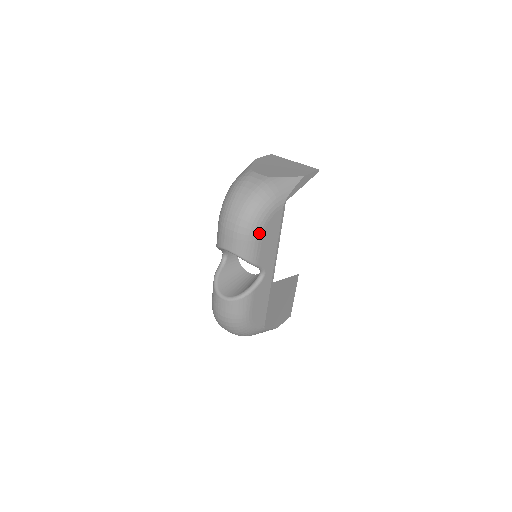
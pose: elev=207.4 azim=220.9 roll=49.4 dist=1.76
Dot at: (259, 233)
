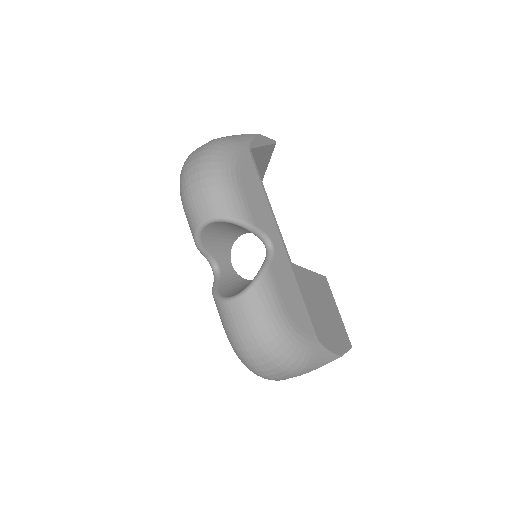
Dot at: (234, 179)
